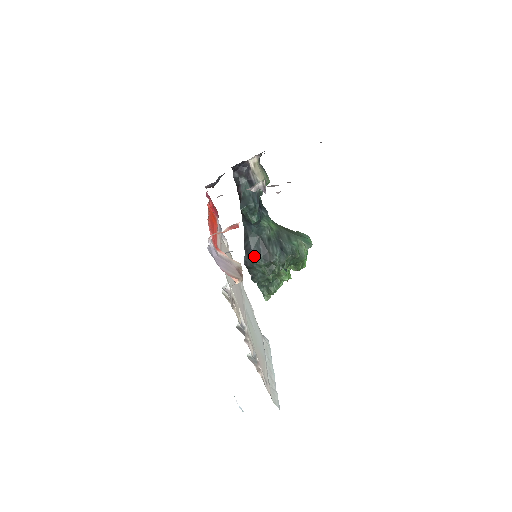
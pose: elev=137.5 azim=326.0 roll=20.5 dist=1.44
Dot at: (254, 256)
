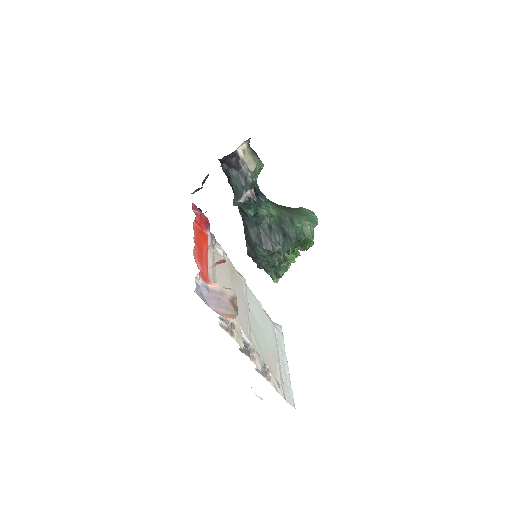
Dot at: (256, 247)
